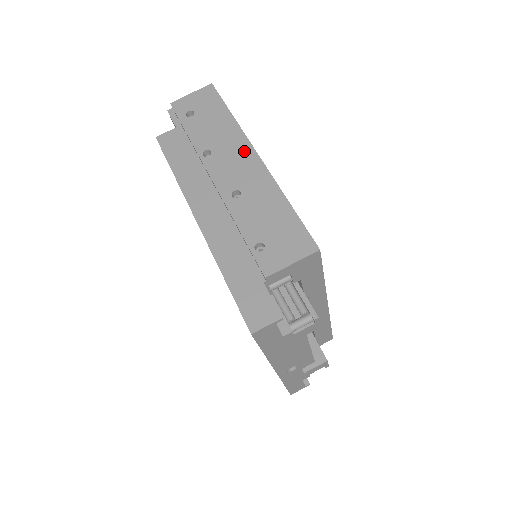
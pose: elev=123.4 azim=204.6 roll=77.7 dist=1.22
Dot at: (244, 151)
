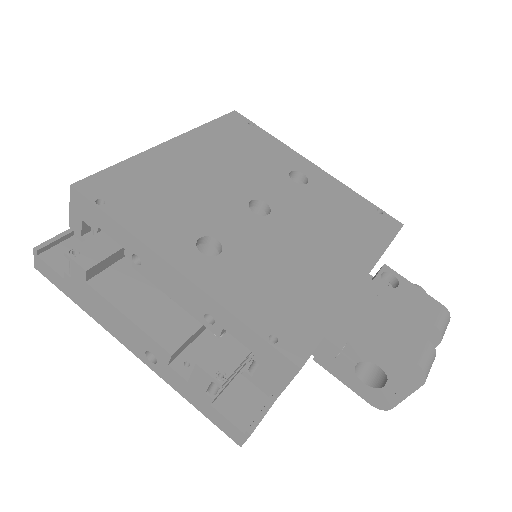
Dot at: occluded
